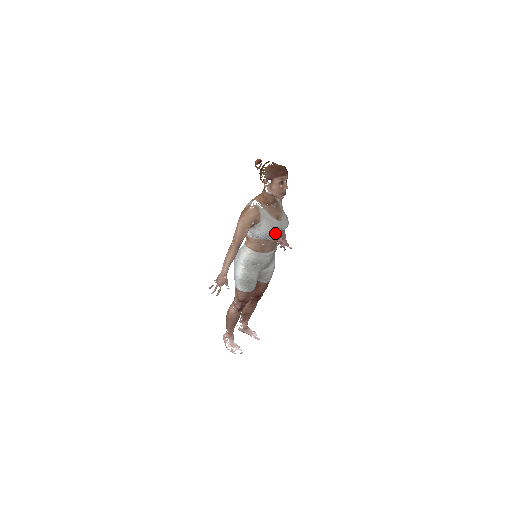
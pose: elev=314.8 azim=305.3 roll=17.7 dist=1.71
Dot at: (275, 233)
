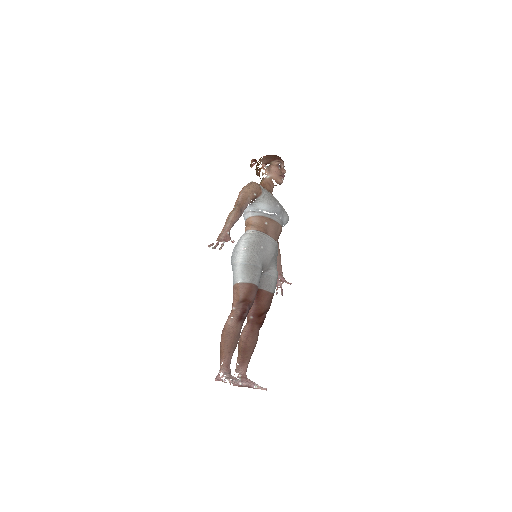
Dot at: (278, 208)
